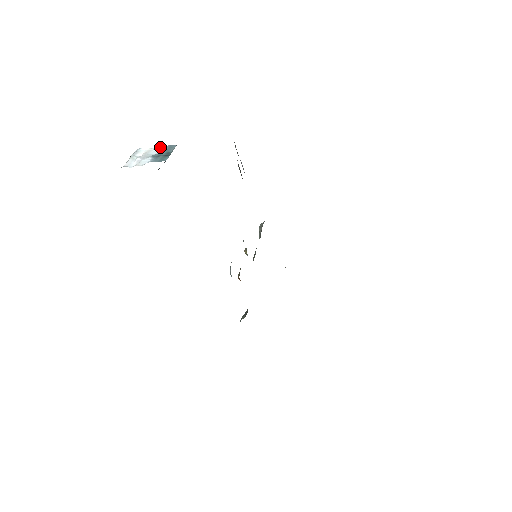
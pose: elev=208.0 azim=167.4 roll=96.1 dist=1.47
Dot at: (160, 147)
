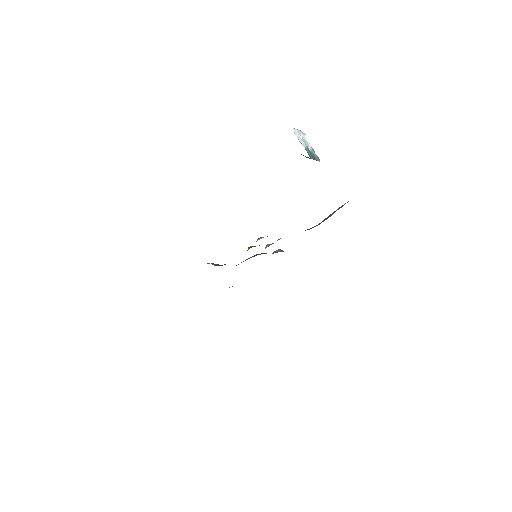
Dot at: occluded
